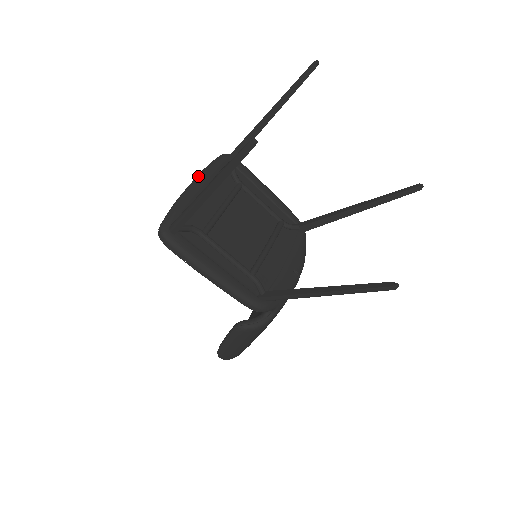
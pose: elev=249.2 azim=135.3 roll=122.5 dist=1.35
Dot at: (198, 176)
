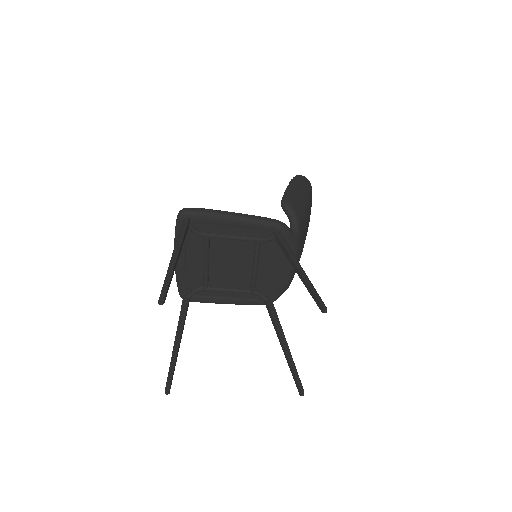
Dot at: occluded
